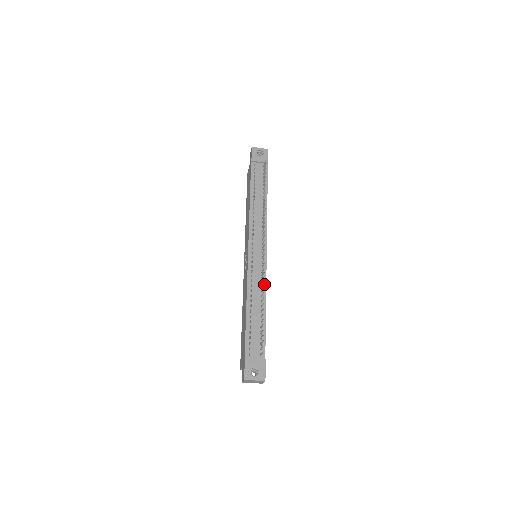
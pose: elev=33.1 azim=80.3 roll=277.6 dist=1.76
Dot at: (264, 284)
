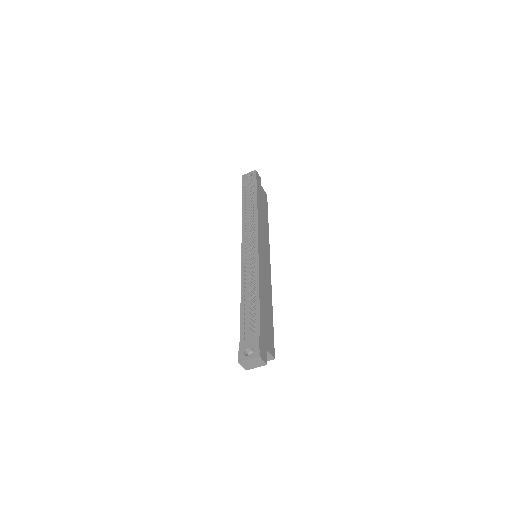
Dot at: (257, 272)
